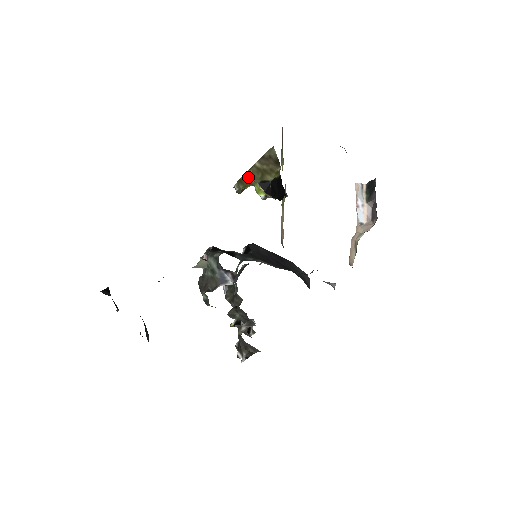
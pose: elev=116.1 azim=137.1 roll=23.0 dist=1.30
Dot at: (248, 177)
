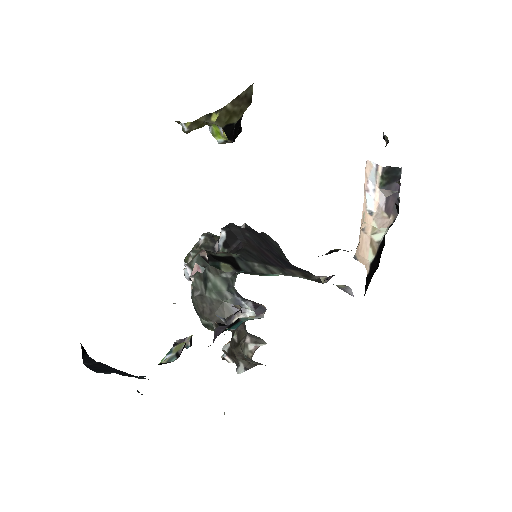
Dot at: (210, 119)
